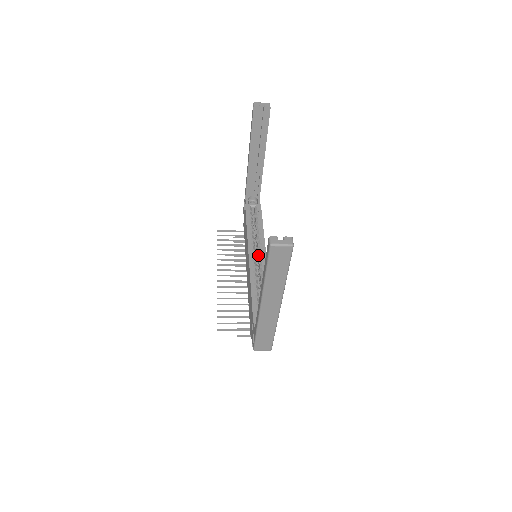
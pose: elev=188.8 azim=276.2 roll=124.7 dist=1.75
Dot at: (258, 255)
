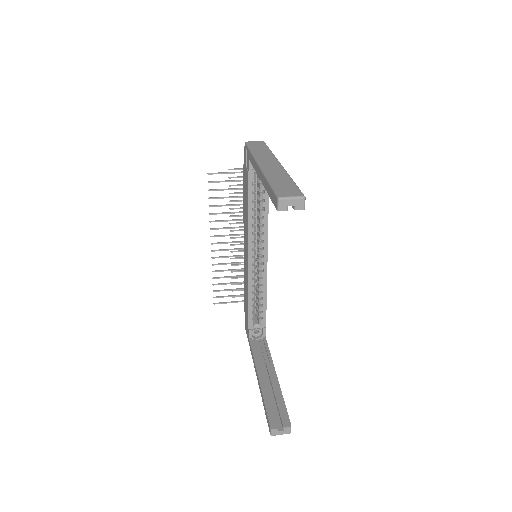
Dot at: (258, 250)
